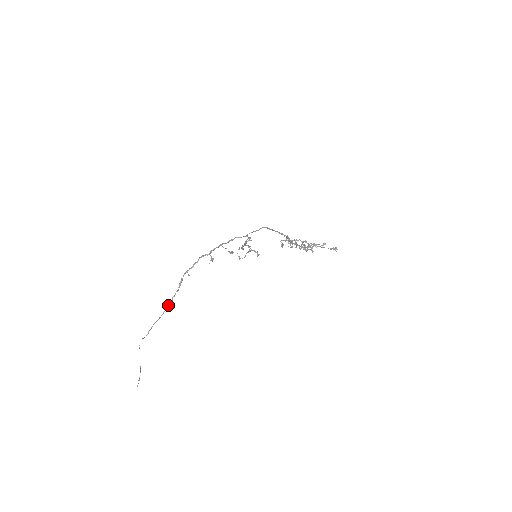
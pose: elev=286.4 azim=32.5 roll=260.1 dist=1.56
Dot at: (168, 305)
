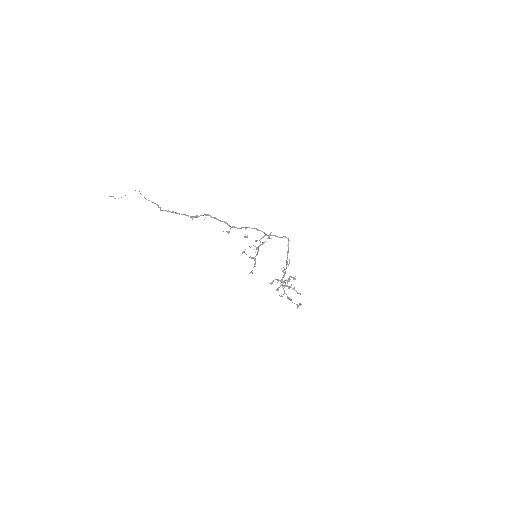
Dot at: (173, 211)
